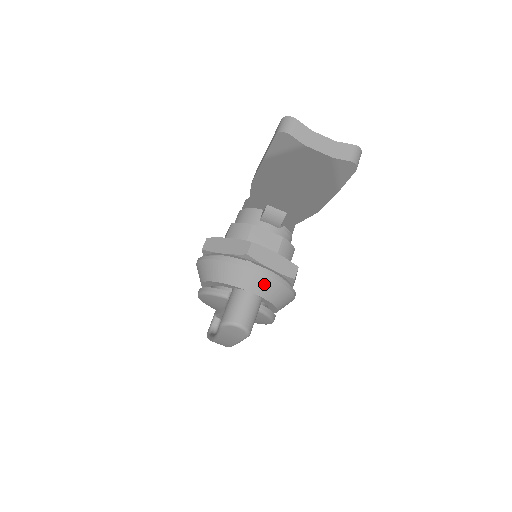
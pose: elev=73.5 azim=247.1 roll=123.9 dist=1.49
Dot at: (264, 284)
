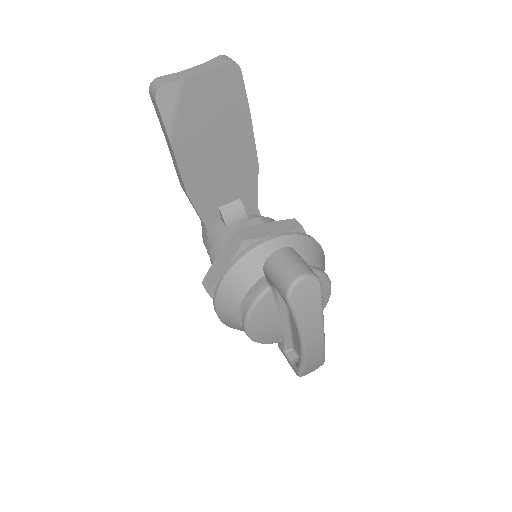
Dot at: occluded
